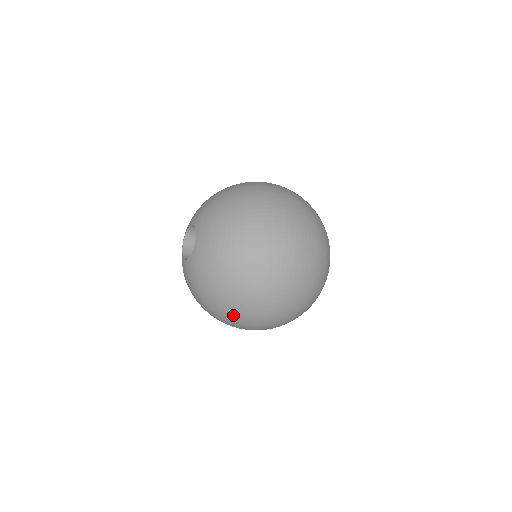
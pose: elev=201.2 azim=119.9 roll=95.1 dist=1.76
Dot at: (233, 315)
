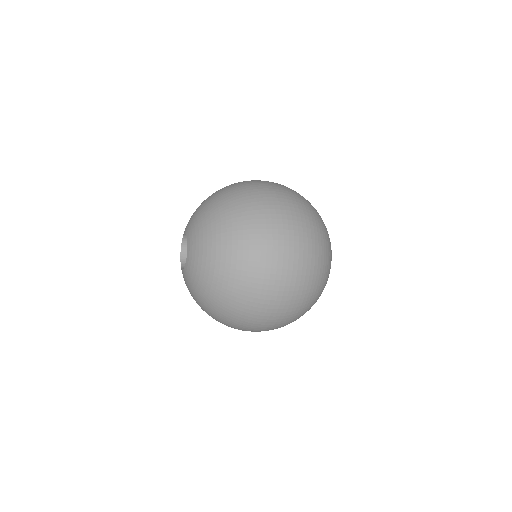
Dot at: occluded
